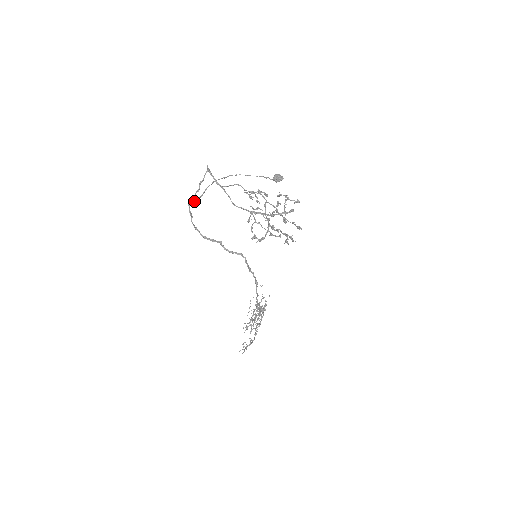
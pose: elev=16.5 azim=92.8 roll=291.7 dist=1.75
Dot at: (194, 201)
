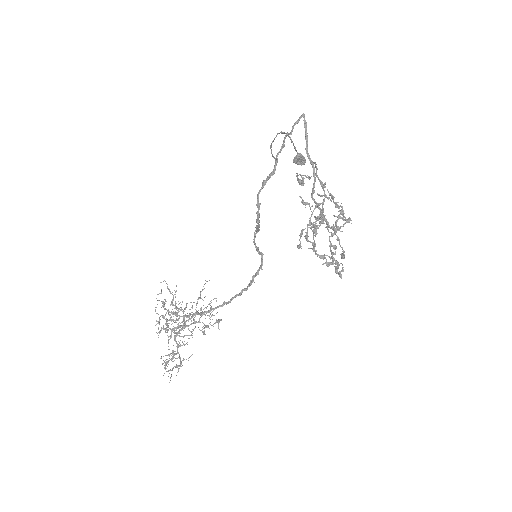
Dot at: occluded
